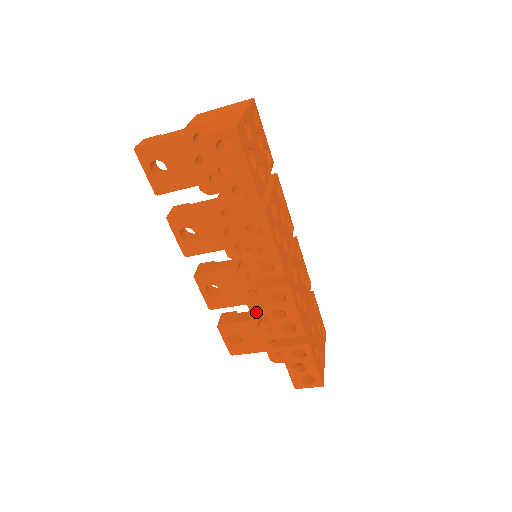
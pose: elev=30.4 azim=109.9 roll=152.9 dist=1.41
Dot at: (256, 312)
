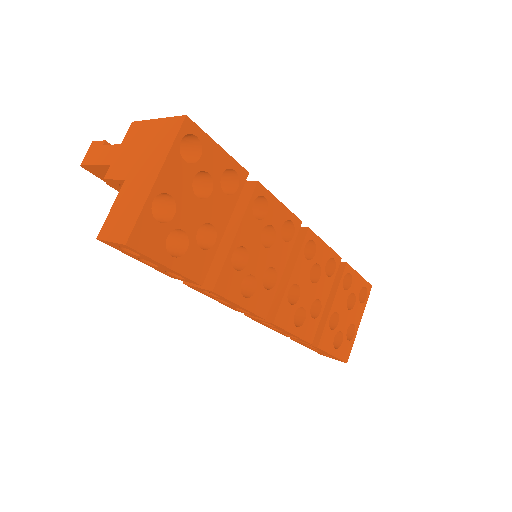
Dot at: occluded
